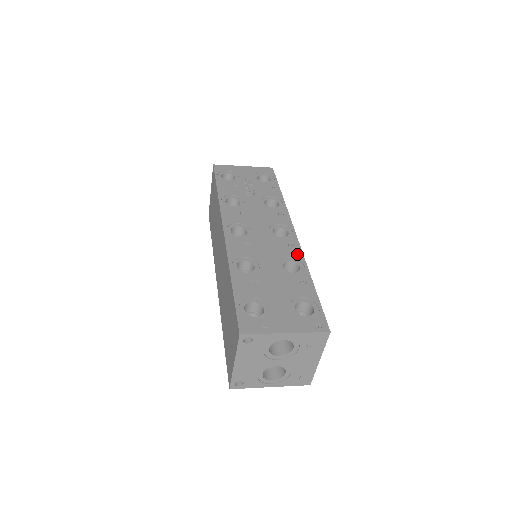
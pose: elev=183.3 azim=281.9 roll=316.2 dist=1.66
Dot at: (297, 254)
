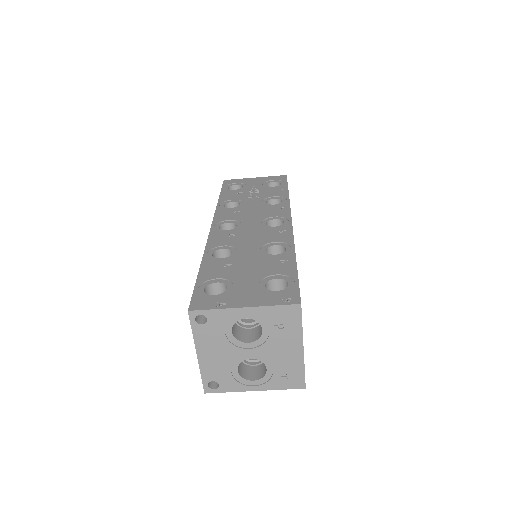
Dot at: (286, 238)
